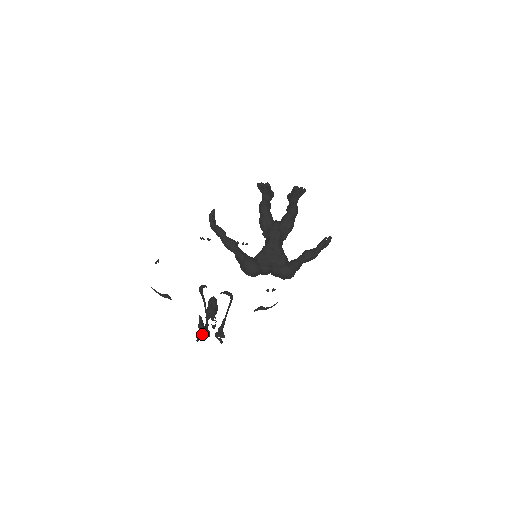
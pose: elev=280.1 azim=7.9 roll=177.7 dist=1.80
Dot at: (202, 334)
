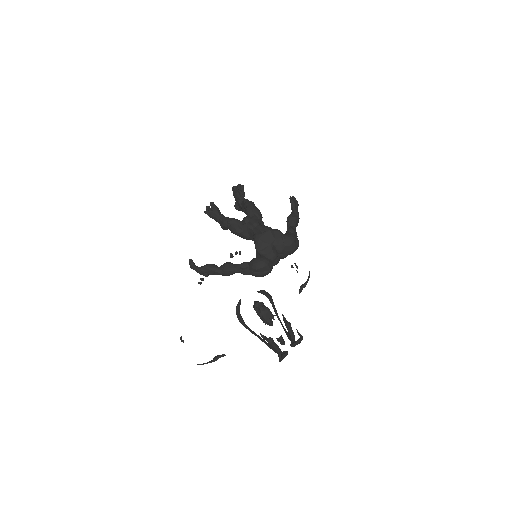
Dot at: (280, 360)
